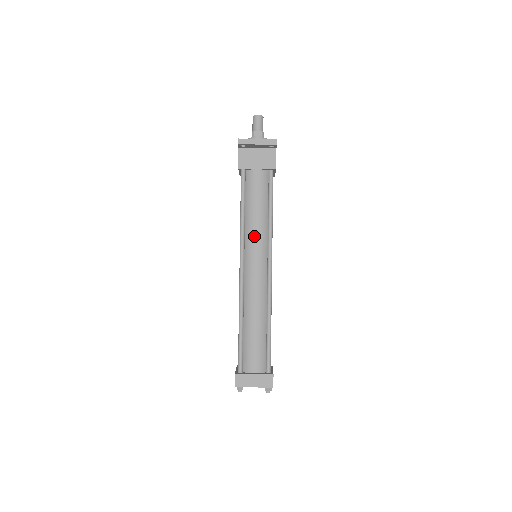
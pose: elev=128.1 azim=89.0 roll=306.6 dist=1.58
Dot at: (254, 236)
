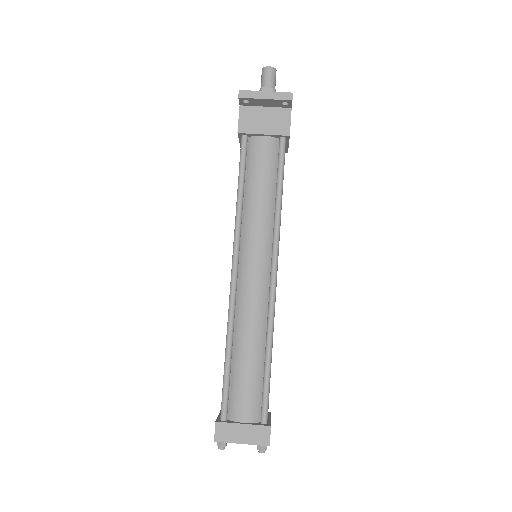
Dot at: (254, 226)
